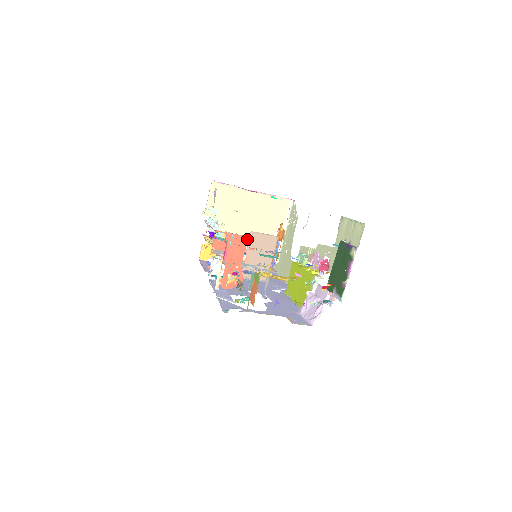
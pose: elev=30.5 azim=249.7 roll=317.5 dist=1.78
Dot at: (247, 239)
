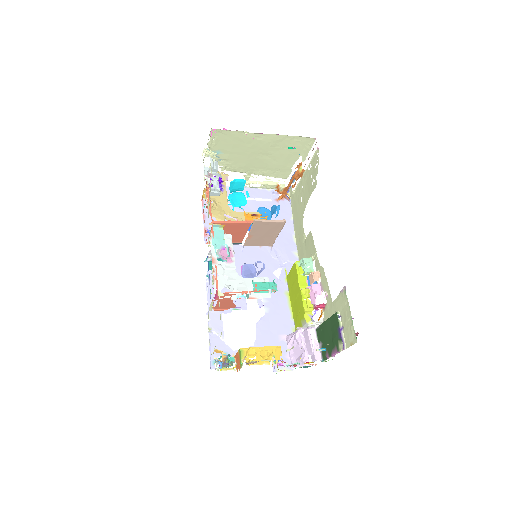
Dot at: (250, 224)
